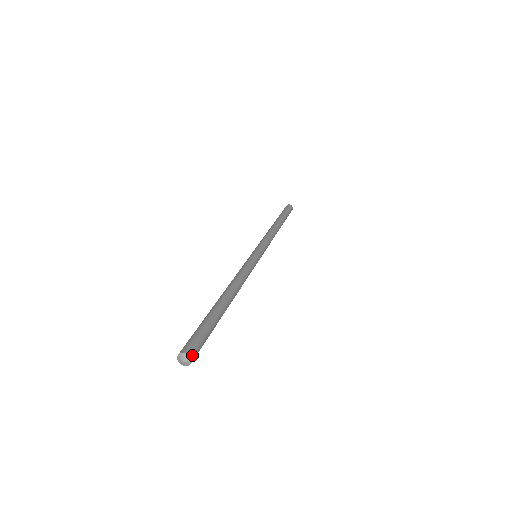
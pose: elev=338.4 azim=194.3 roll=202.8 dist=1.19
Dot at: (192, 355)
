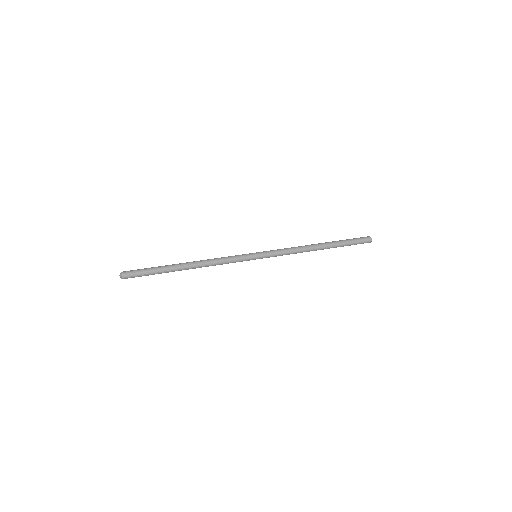
Dot at: (124, 275)
